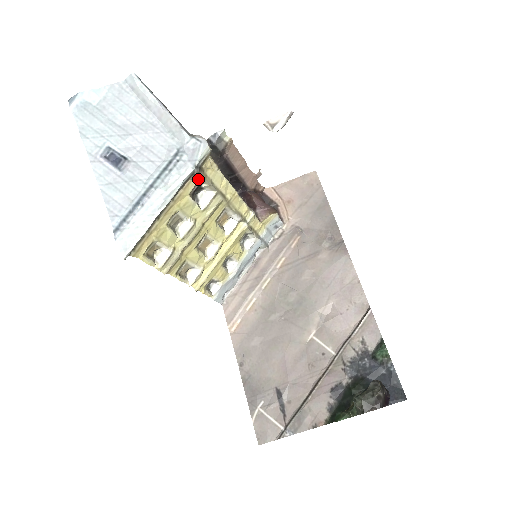
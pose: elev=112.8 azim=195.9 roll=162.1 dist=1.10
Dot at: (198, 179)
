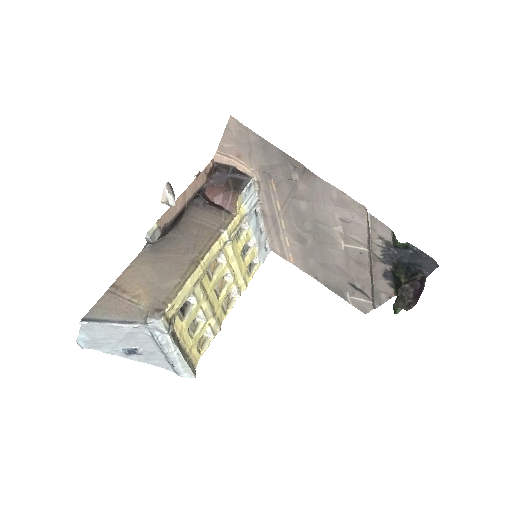
Dot at: (176, 316)
